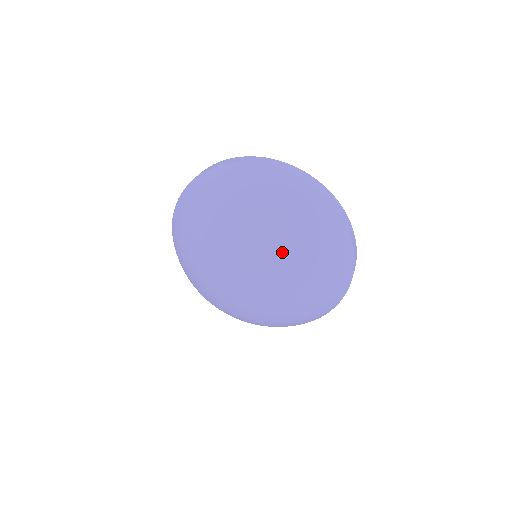
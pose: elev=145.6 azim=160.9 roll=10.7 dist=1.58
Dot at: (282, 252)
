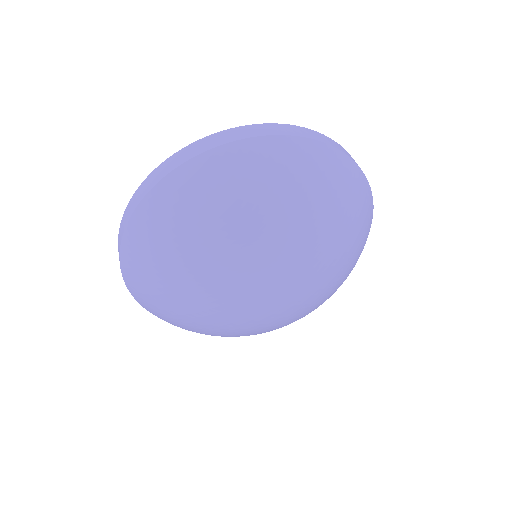
Dot at: (336, 276)
